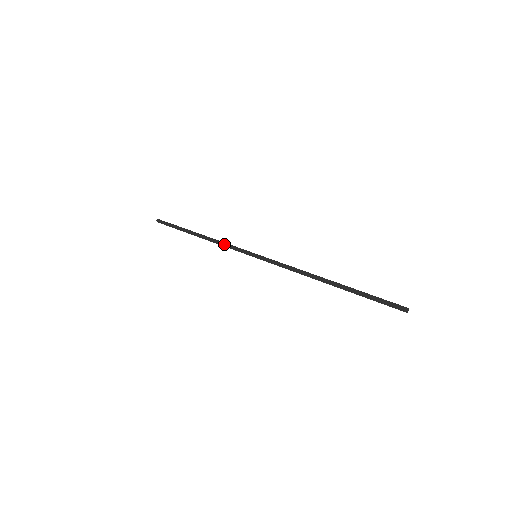
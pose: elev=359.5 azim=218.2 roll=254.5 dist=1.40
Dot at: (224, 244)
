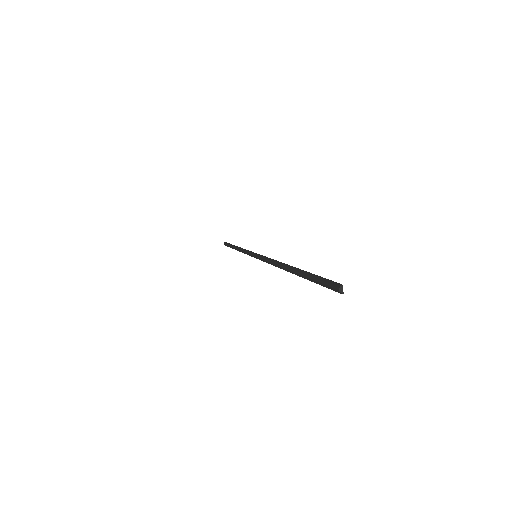
Dot at: (243, 251)
